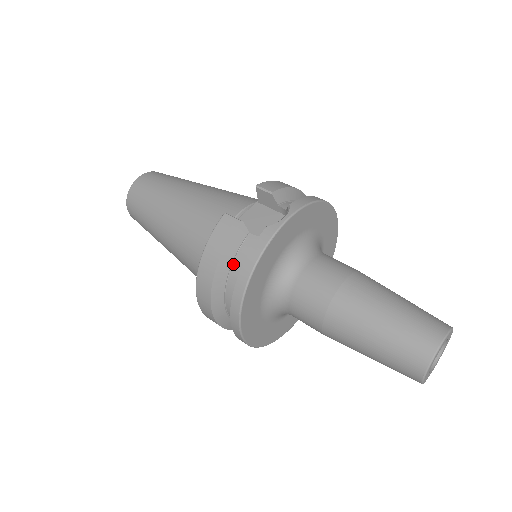
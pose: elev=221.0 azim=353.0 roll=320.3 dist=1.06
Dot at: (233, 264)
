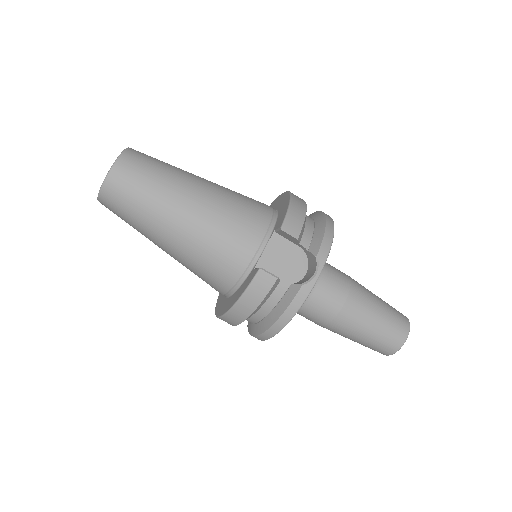
Dot at: (264, 305)
